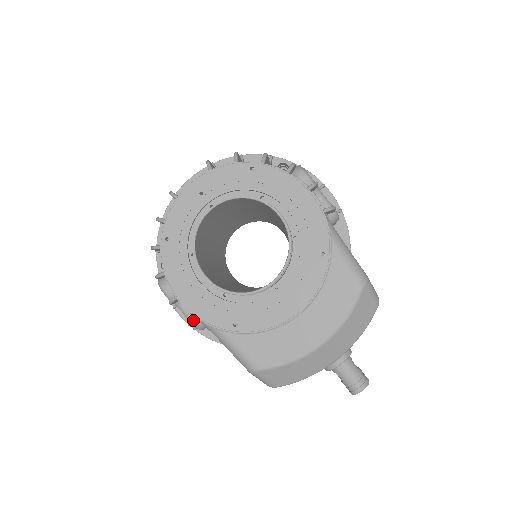
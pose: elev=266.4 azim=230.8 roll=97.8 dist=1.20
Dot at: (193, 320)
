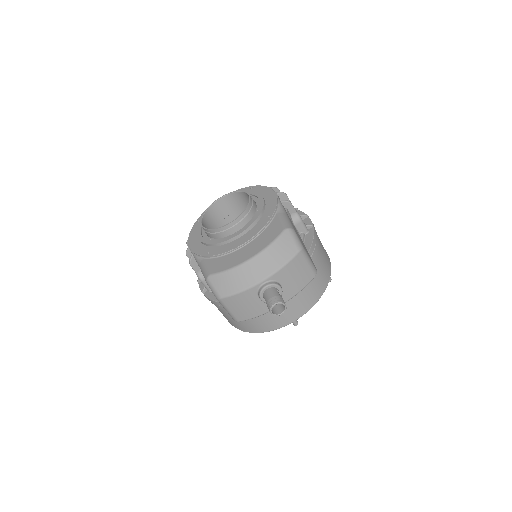
Dot at: (191, 257)
